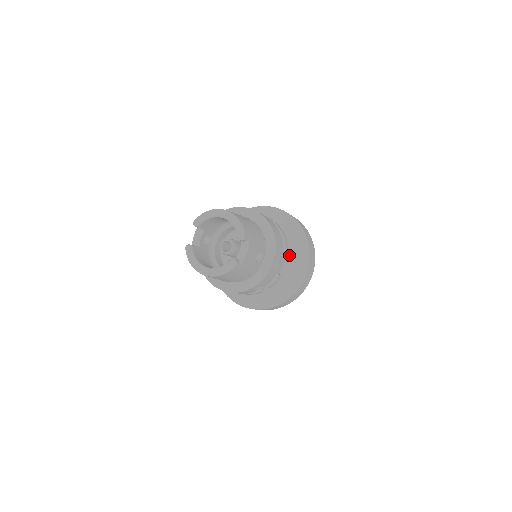
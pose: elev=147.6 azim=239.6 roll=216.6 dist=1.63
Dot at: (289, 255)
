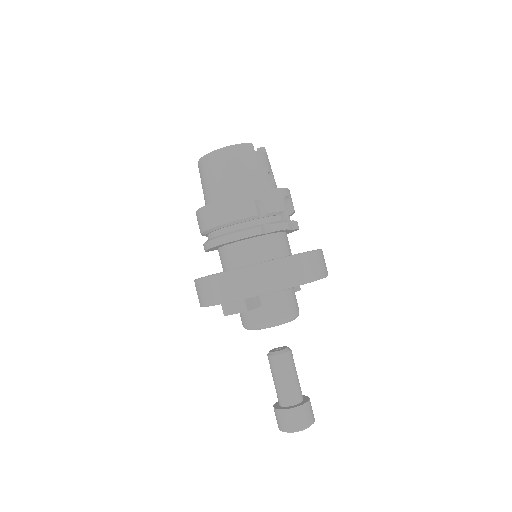
Dot at: occluded
